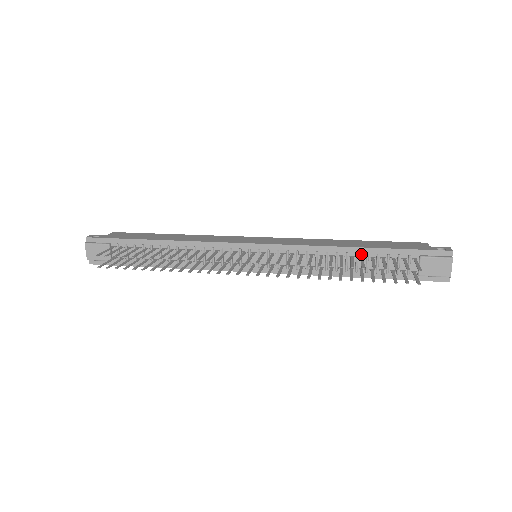
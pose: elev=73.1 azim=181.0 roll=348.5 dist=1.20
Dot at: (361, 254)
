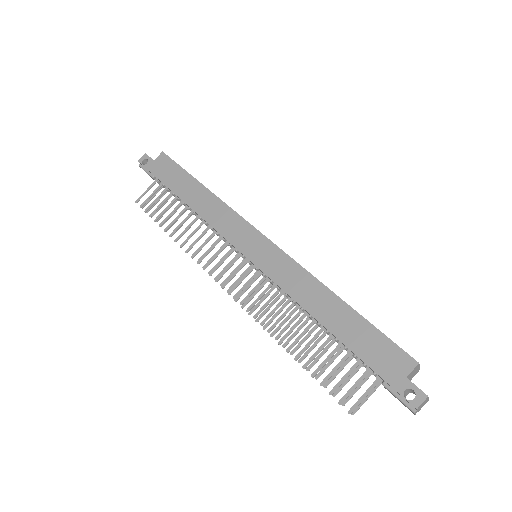
Dot at: (331, 333)
